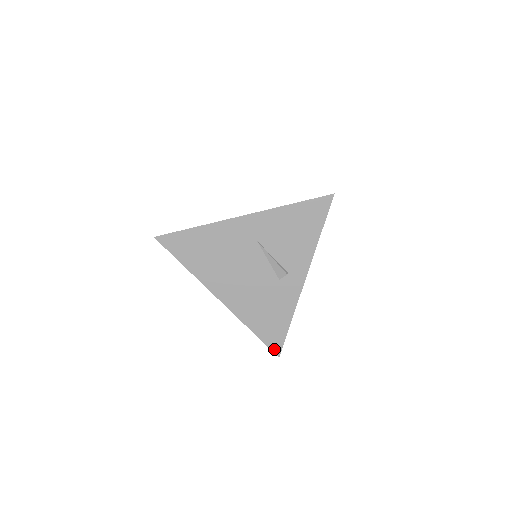
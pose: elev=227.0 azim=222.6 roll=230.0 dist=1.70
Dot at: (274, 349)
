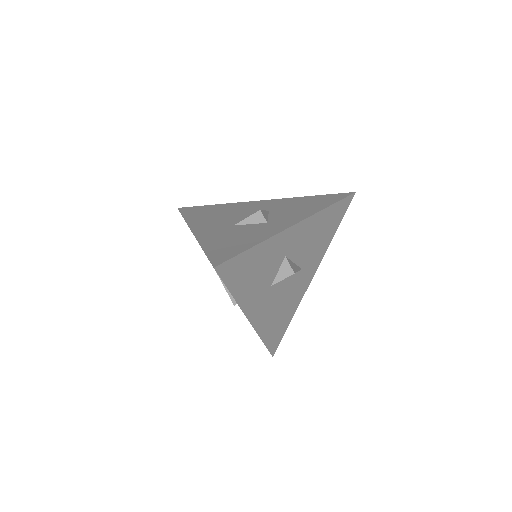
Dot at: occluded
